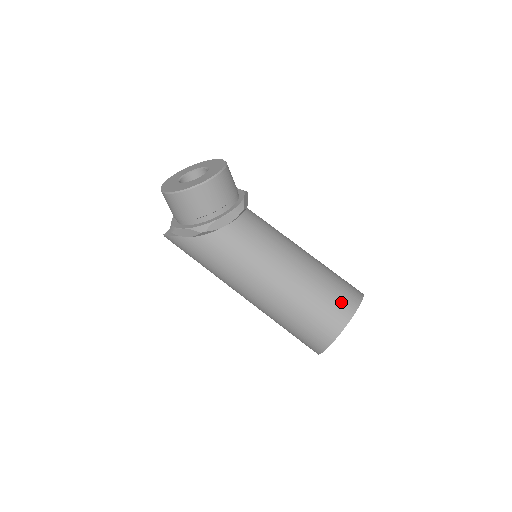
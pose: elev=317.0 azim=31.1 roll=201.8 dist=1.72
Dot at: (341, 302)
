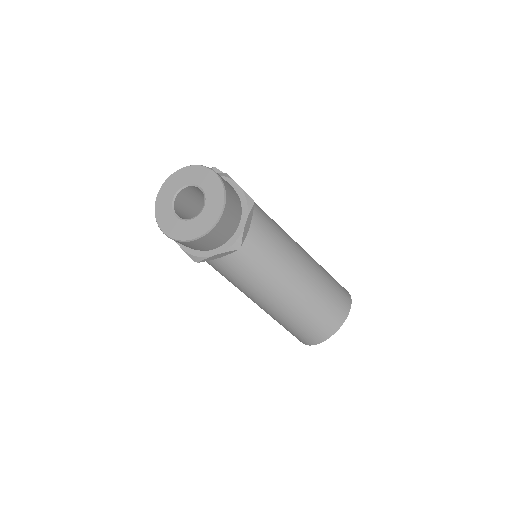
Dot at: (320, 328)
